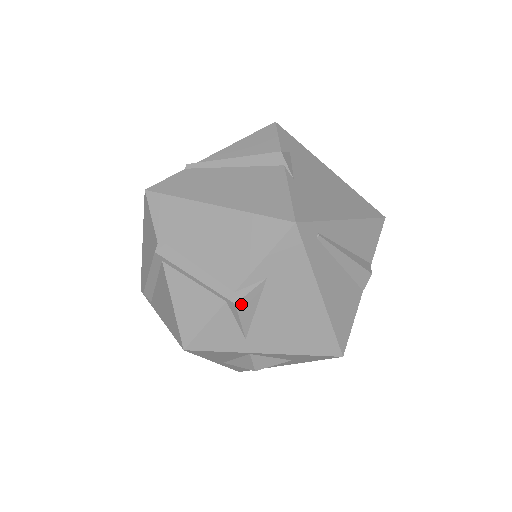
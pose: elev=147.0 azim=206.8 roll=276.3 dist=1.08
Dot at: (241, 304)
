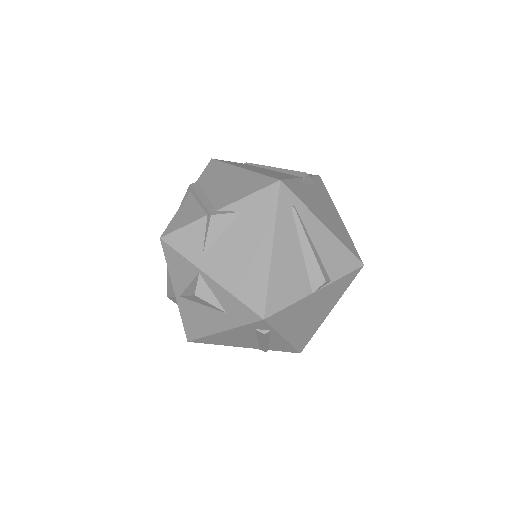
Dot at: (215, 219)
